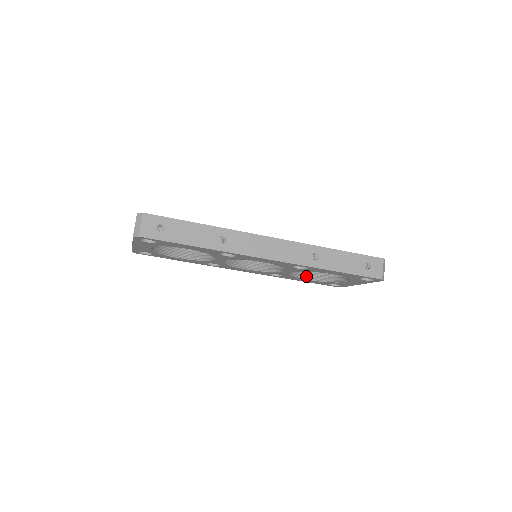
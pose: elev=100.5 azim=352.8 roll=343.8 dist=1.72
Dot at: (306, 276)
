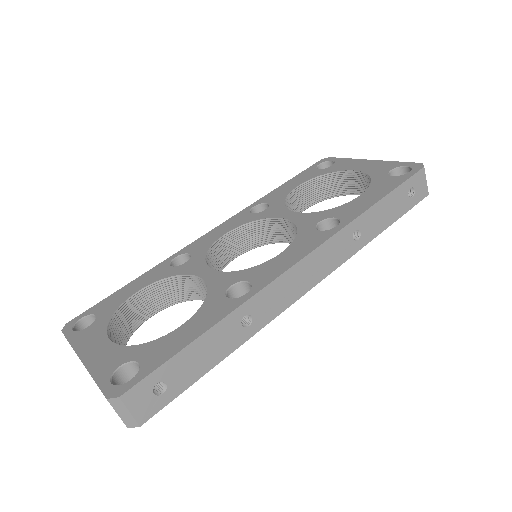
Dot at: (302, 208)
